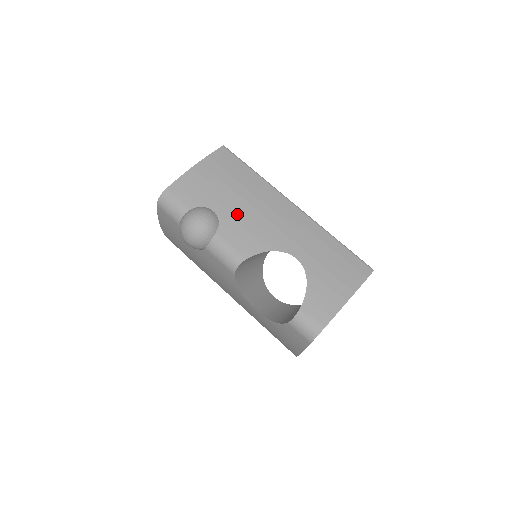
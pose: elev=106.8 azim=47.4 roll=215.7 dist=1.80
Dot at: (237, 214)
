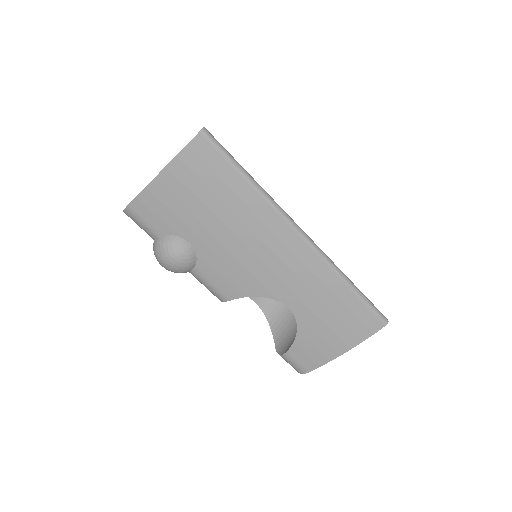
Dot at: (219, 249)
